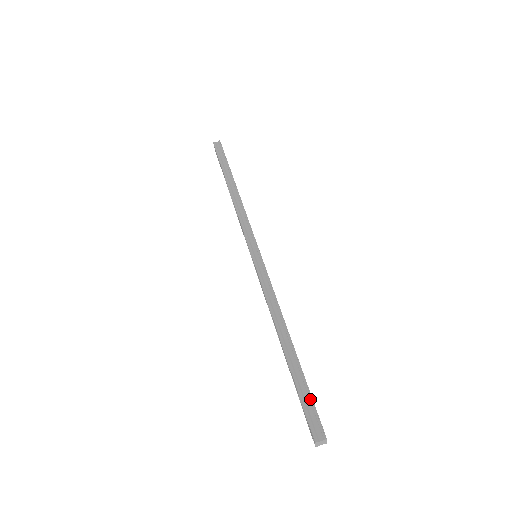
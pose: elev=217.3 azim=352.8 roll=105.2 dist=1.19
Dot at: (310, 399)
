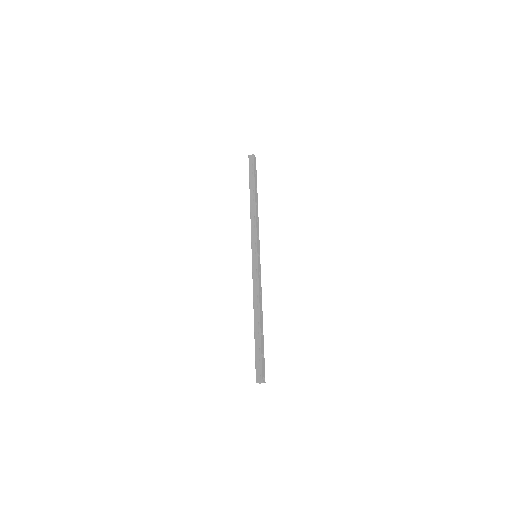
Dot at: (260, 358)
